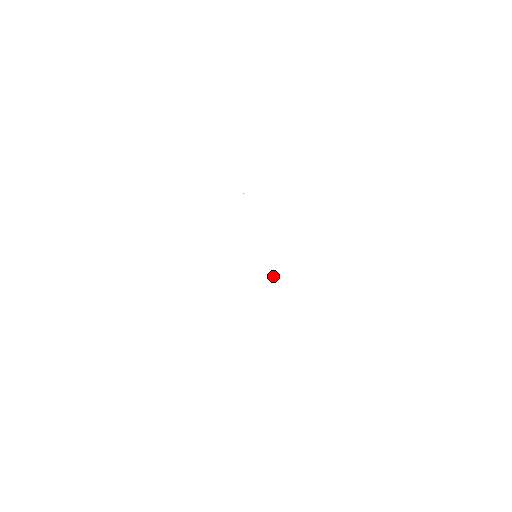
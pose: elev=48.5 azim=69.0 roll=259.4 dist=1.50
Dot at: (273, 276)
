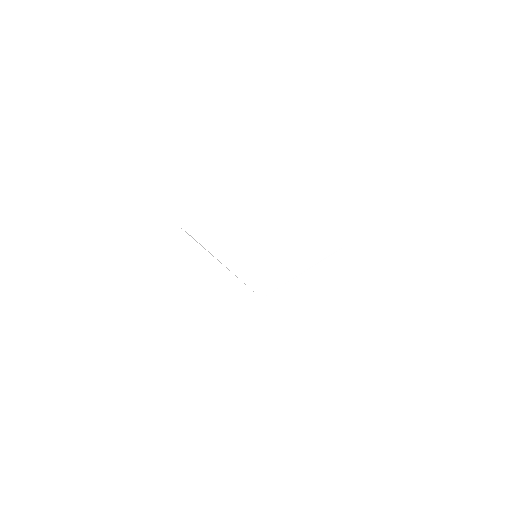
Dot at: occluded
